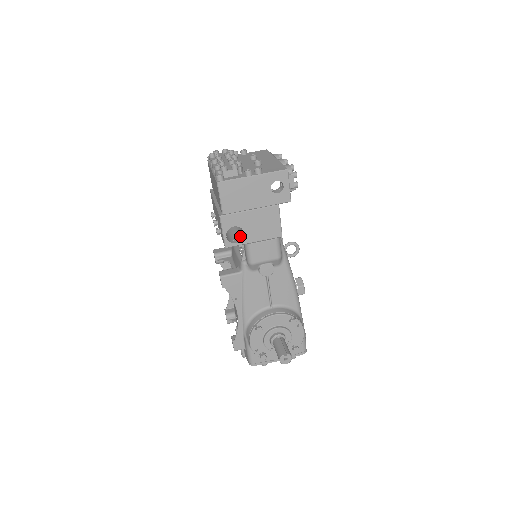
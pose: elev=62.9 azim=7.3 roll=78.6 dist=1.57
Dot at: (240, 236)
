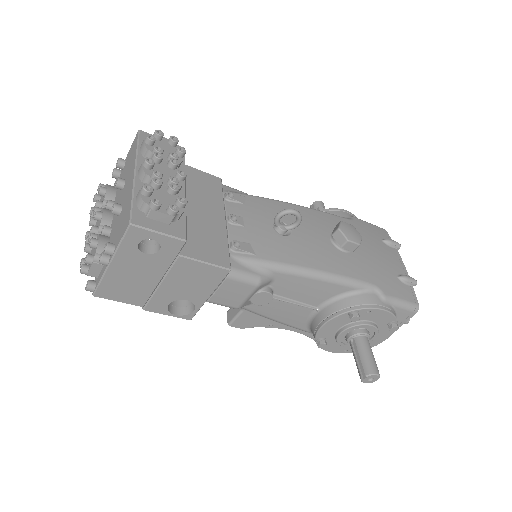
Dot at: occluded
